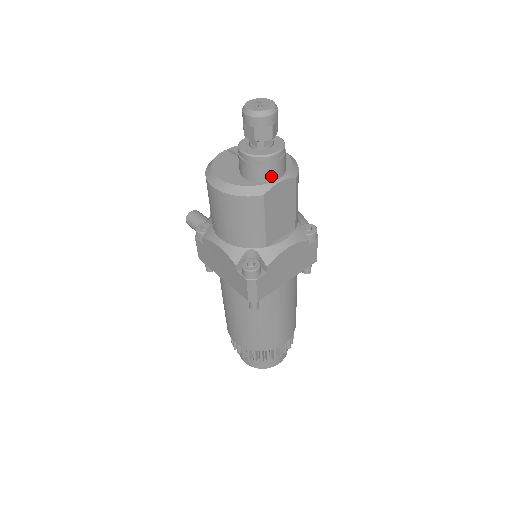
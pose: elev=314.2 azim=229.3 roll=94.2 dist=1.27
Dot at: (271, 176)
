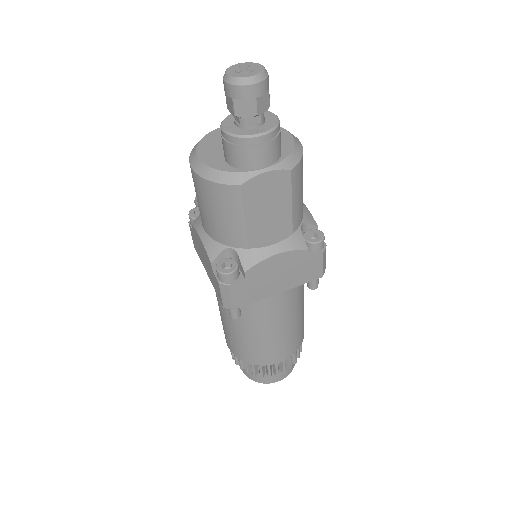
Dot at: (254, 163)
